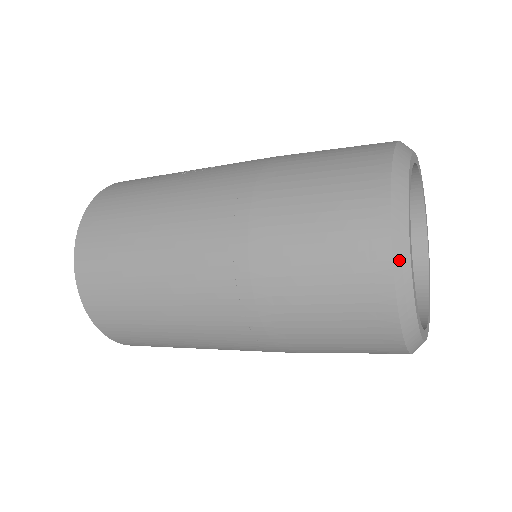
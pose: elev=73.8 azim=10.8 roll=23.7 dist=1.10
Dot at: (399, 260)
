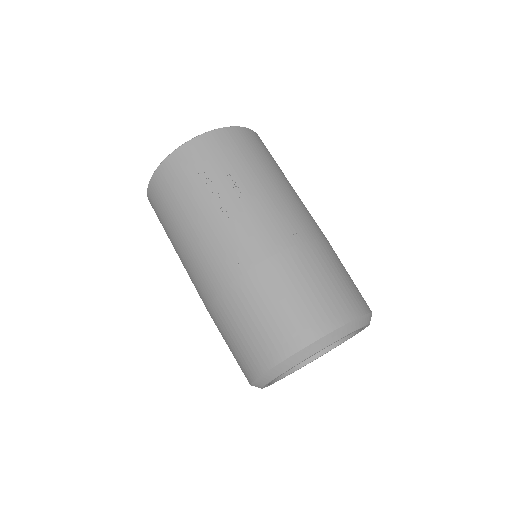
Dot at: (255, 386)
